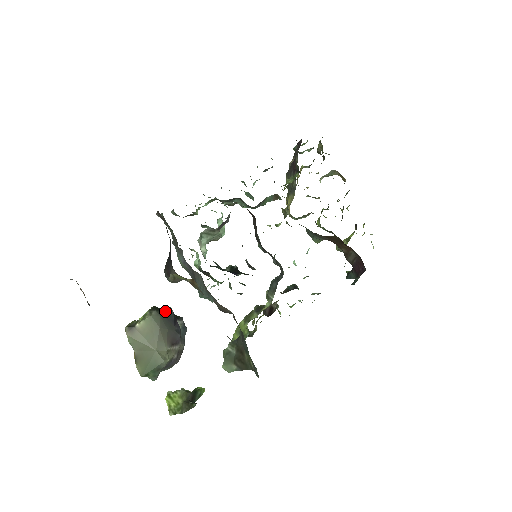
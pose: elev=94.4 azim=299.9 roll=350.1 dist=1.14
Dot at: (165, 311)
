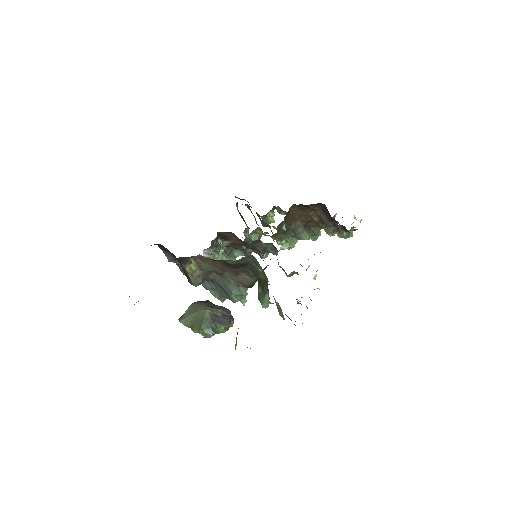
Dot at: (202, 301)
